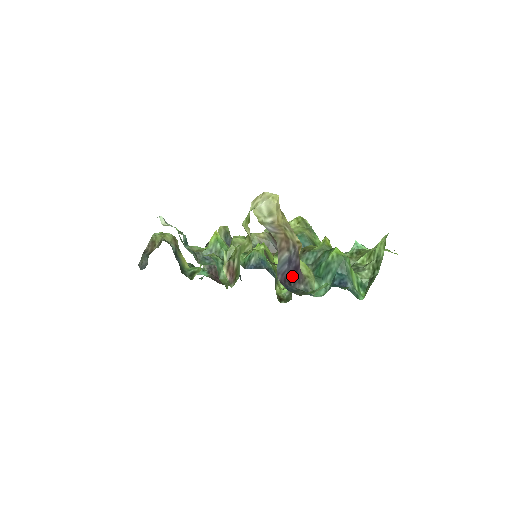
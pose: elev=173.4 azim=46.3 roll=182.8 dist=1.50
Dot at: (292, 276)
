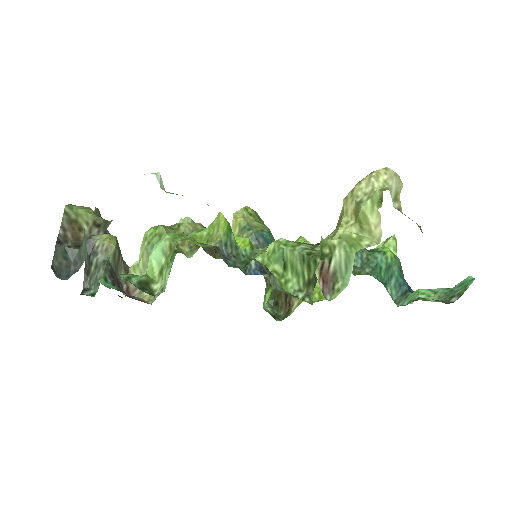
Dot at: occluded
